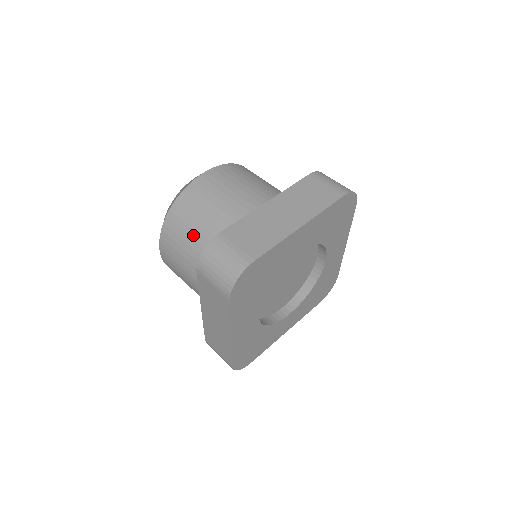
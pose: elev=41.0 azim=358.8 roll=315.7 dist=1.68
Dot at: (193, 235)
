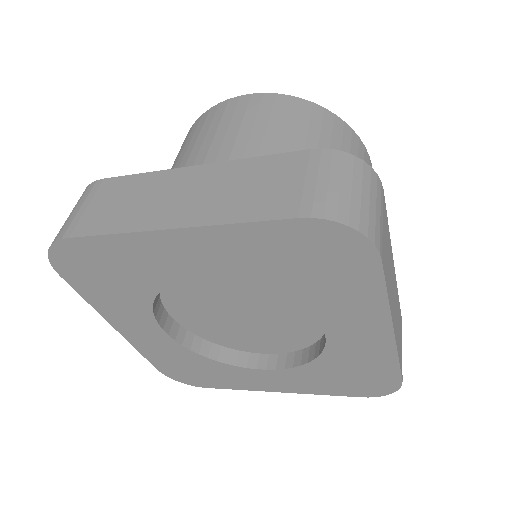
Dot at: occluded
